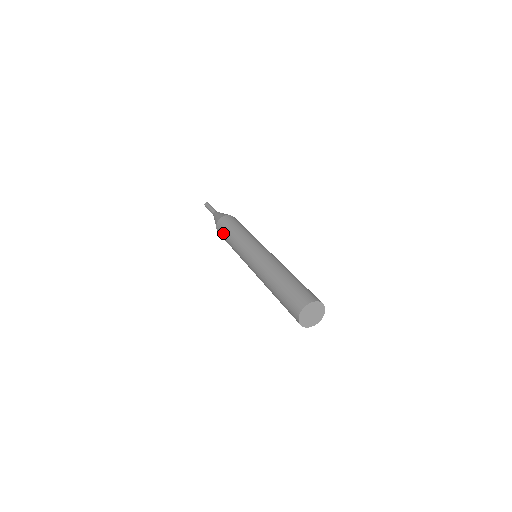
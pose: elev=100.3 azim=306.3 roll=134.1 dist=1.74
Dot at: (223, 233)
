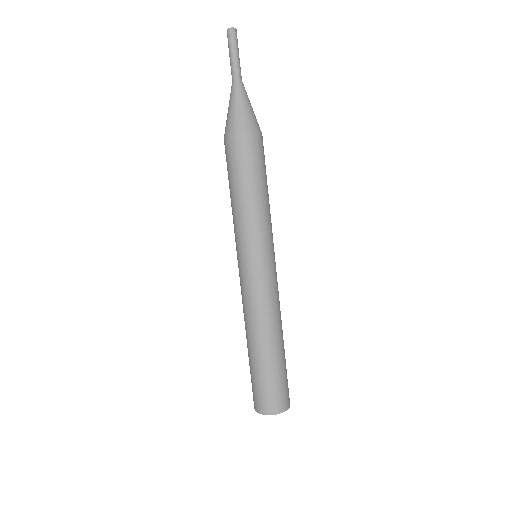
Dot at: (230, 171)
